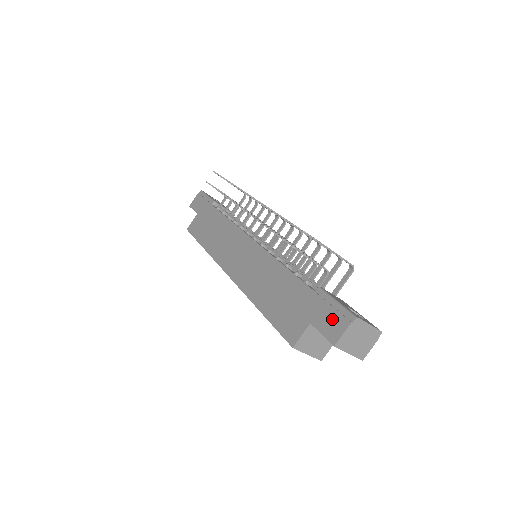
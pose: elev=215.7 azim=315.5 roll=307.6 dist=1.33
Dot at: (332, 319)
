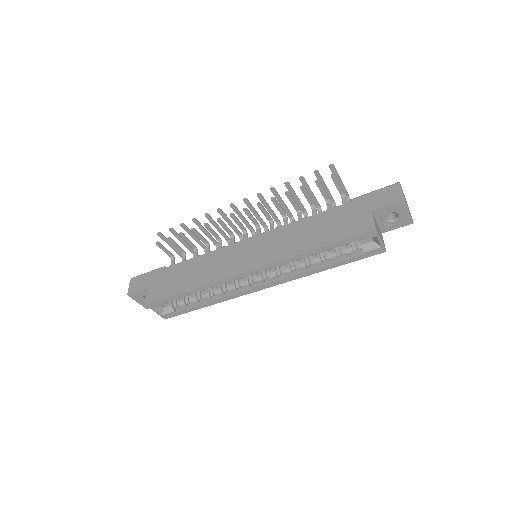
Dot at: (385, 195)
